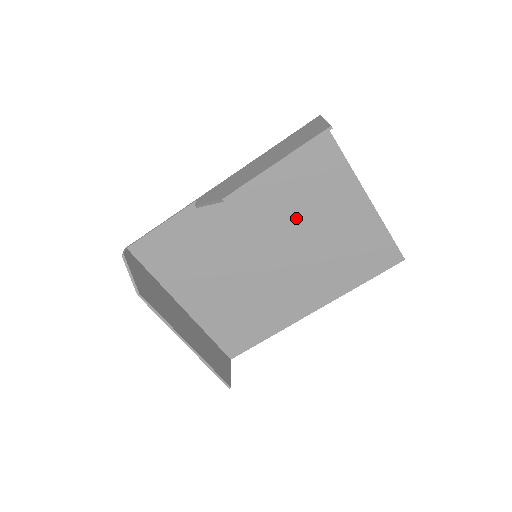
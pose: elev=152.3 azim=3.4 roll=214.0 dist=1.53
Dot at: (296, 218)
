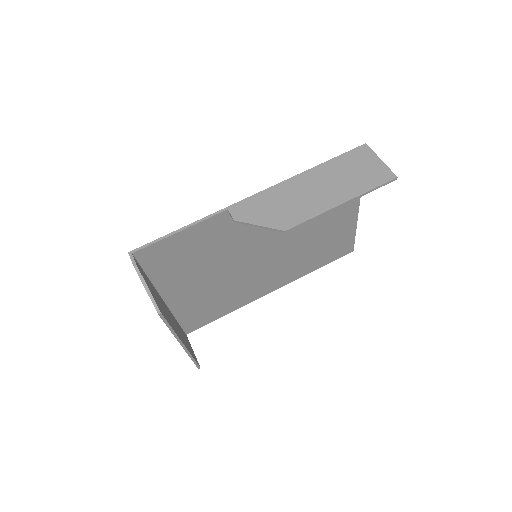
Dot at: occluded
